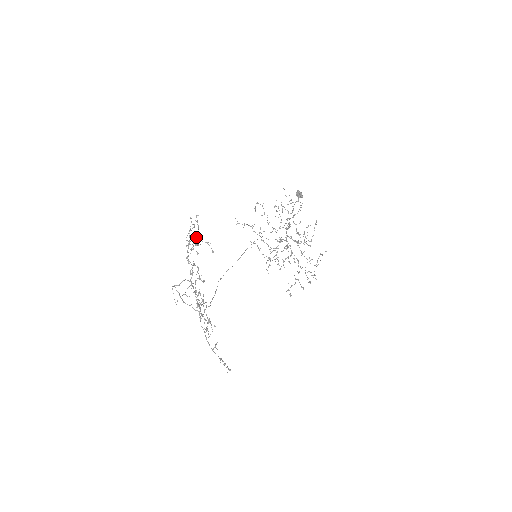
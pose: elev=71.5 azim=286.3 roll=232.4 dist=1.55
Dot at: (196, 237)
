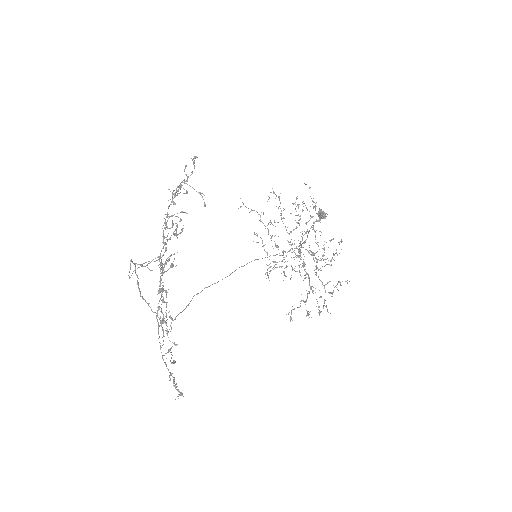
Dot at: occluded
